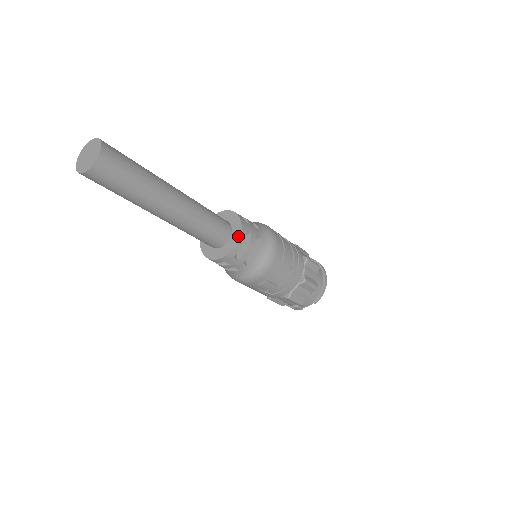
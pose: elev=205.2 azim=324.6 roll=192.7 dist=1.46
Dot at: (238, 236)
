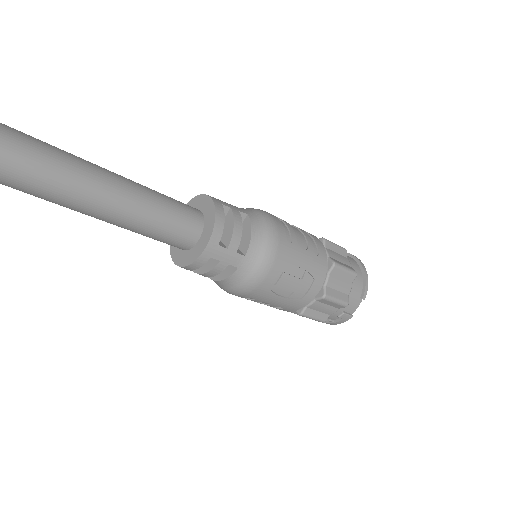
Dot at: (213, 213)
